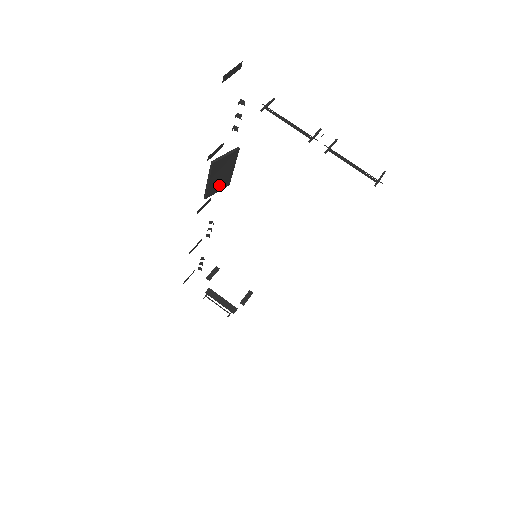
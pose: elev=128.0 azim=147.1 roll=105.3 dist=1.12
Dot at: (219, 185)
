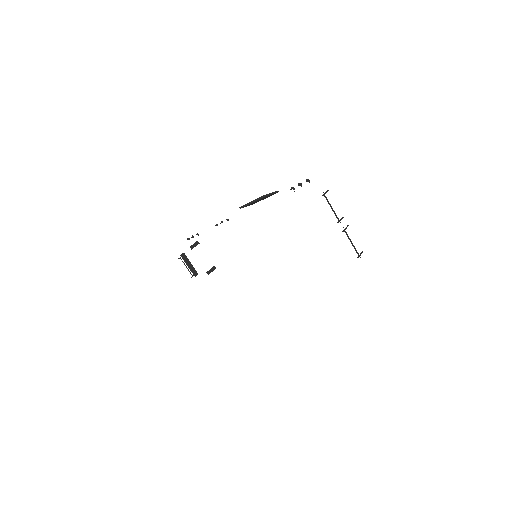
Dot at: occluded
